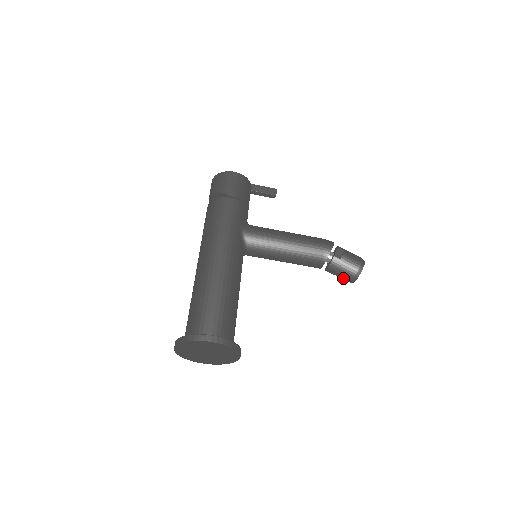
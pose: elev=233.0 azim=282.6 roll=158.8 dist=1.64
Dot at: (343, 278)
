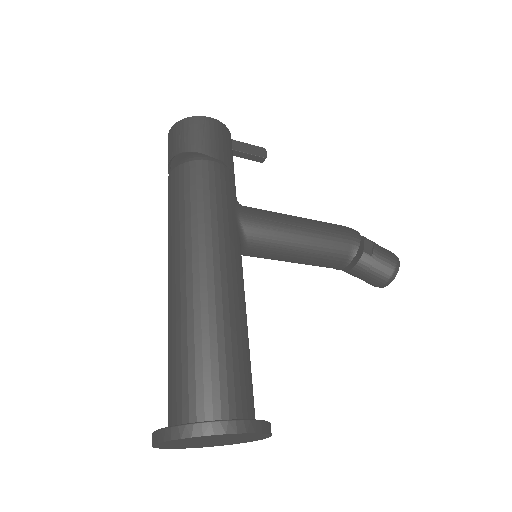
Dot at: (369, 282)
